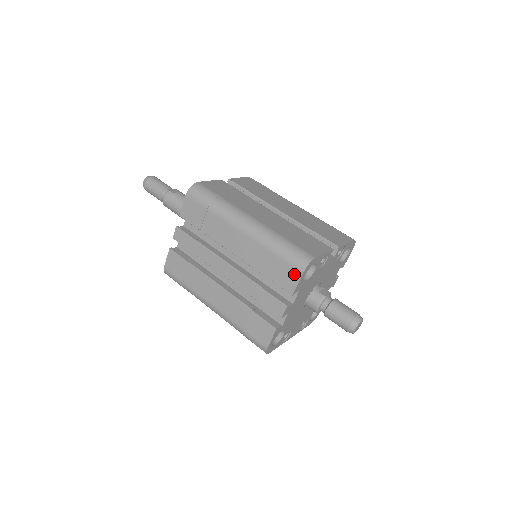
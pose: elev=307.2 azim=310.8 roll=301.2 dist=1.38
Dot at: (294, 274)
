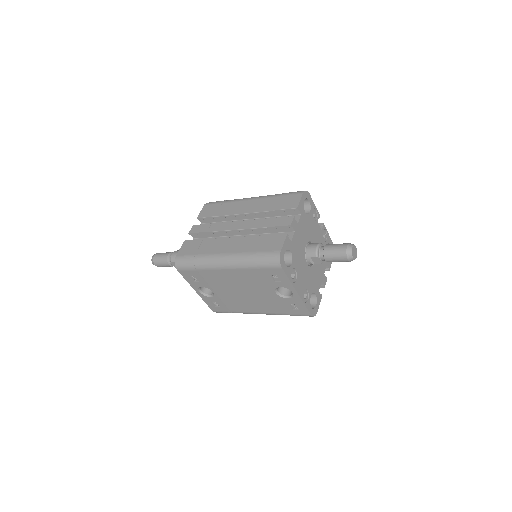
Dot at: (296, 197)
